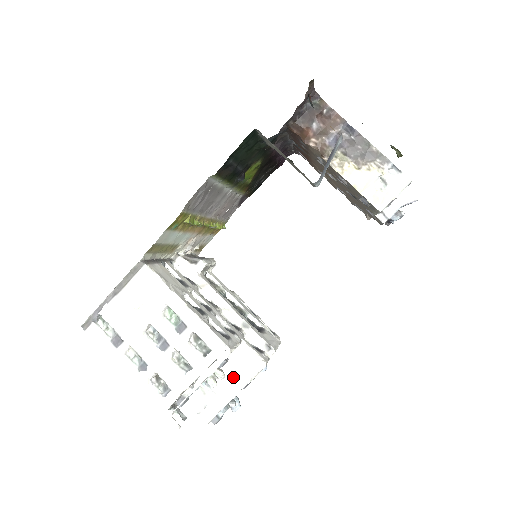
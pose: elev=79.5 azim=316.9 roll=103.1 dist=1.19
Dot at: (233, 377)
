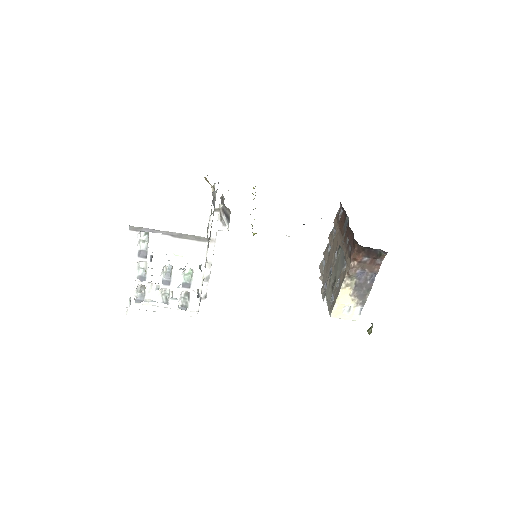
Dot at: (175, 301)
